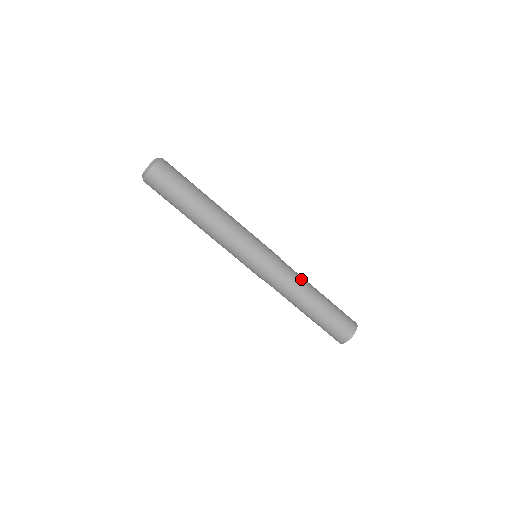
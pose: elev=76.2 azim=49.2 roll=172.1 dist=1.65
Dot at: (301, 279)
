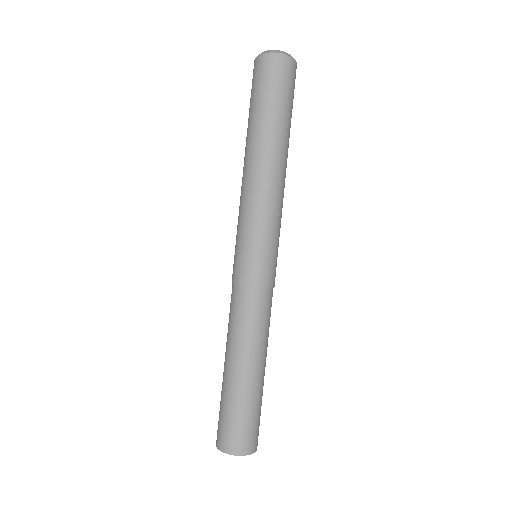
Dot at: (263, 333)
